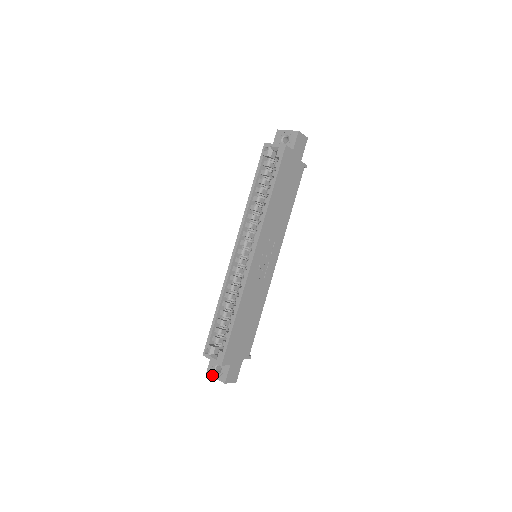
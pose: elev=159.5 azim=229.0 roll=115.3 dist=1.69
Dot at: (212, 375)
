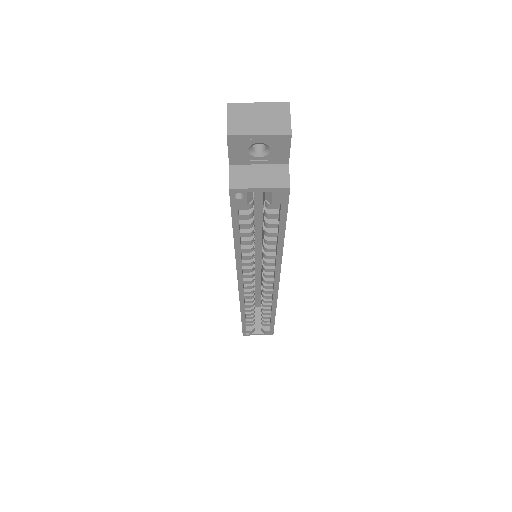
Dot at: occluded
